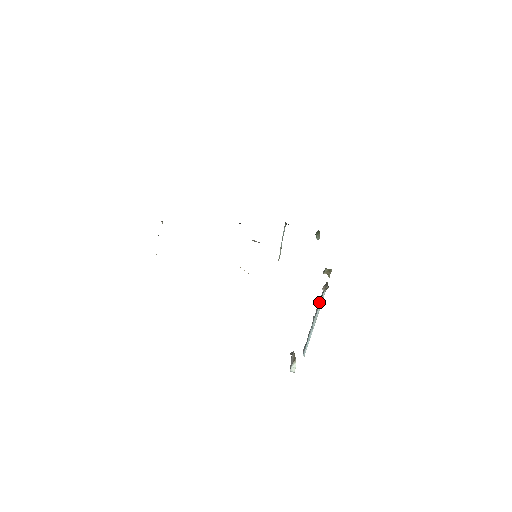
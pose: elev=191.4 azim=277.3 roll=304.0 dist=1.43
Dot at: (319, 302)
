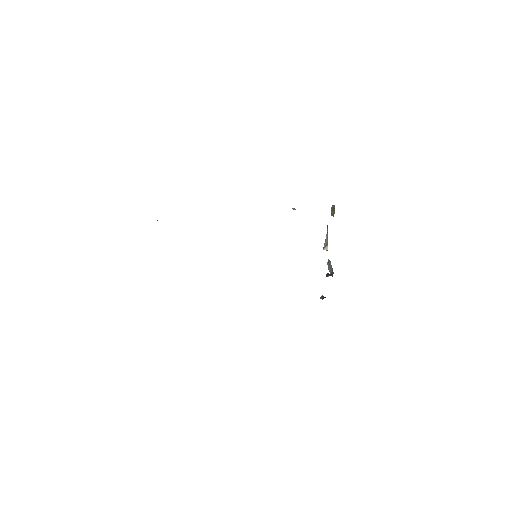
Dot at: occluded
